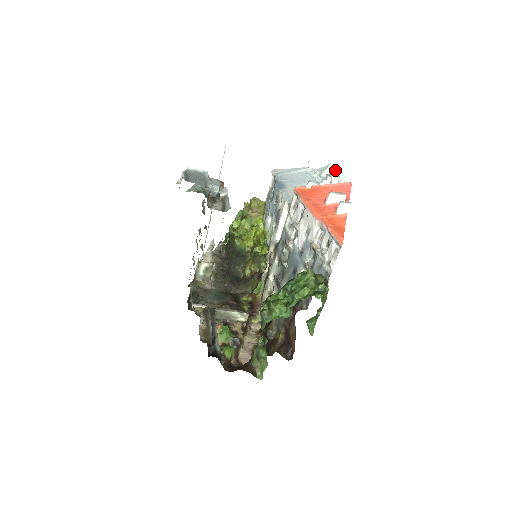
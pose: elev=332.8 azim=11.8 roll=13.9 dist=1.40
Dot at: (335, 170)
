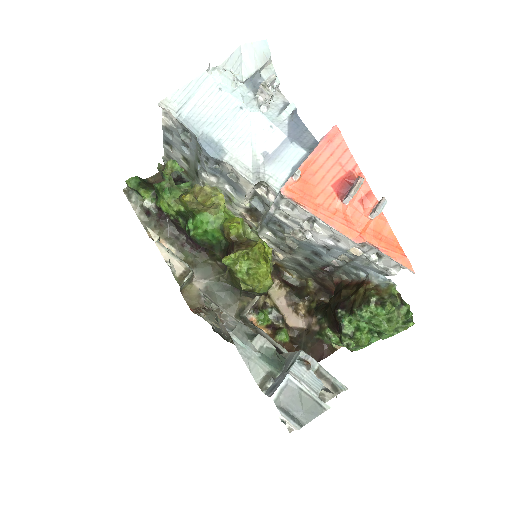
Dot at: (251, 53)
